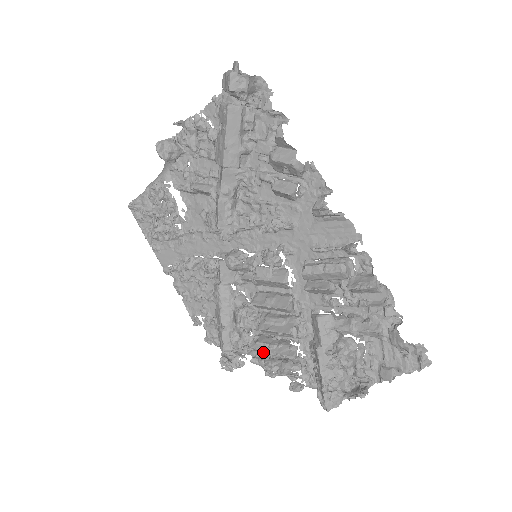
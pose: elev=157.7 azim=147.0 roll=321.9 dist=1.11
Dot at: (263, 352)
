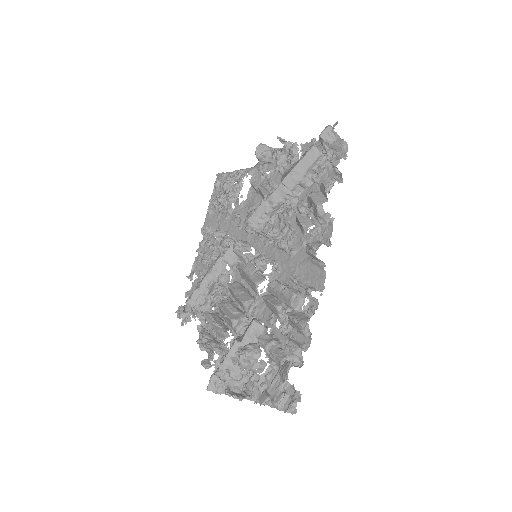
Dot at: (207, 322)
